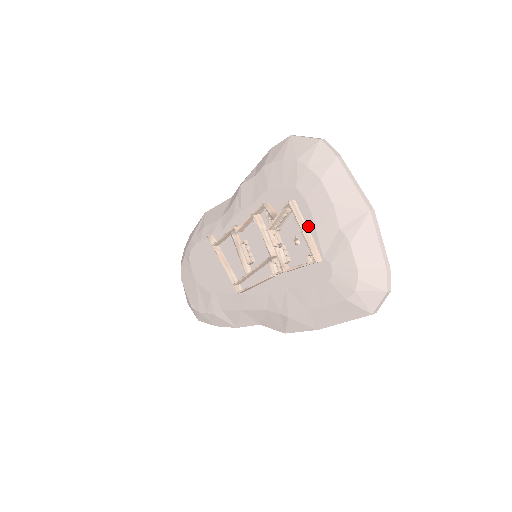
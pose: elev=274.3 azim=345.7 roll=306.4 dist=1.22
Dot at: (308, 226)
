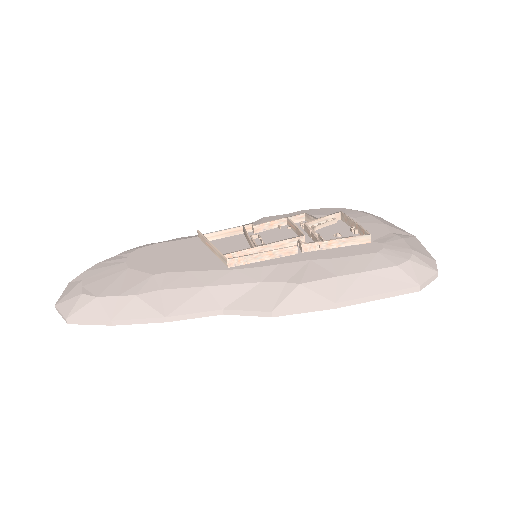
Dot at: (355, 228)
